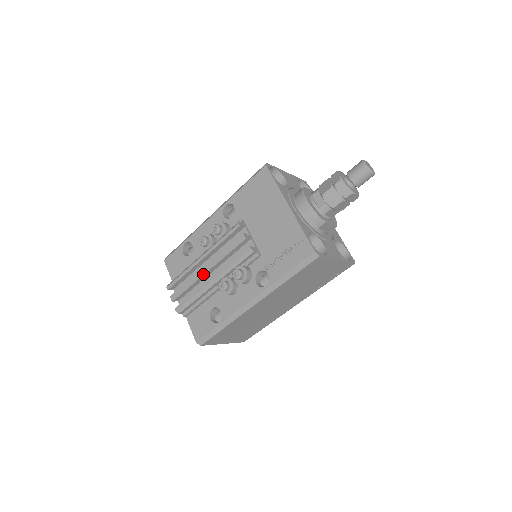
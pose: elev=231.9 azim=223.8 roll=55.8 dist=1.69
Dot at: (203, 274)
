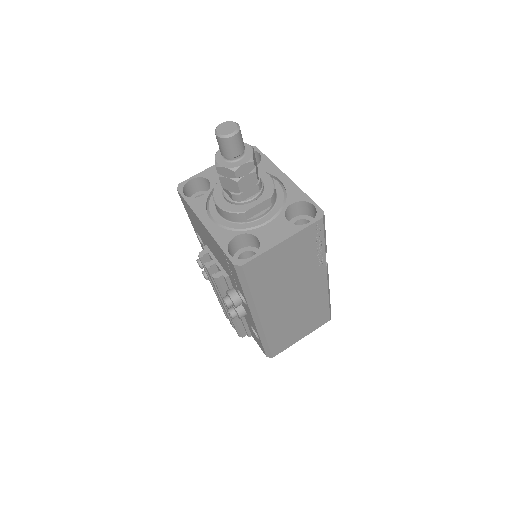
Dot at: (222, 304)
